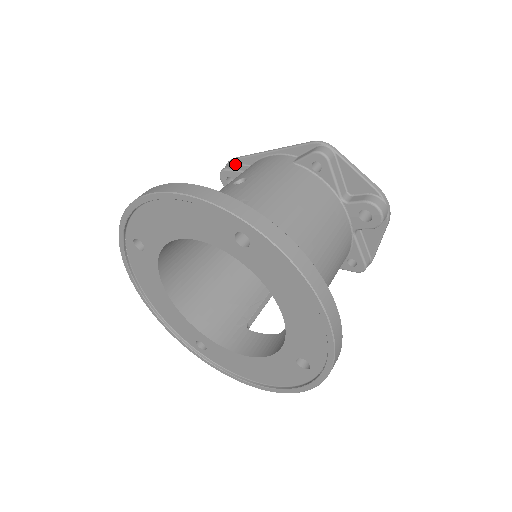
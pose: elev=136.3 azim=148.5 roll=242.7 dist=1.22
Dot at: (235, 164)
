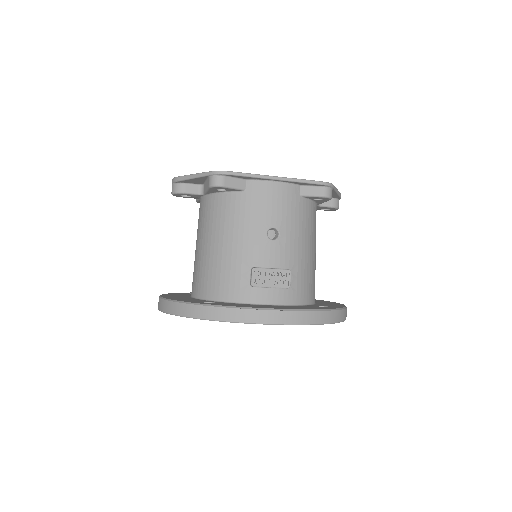
Dot at: (230, 177)
